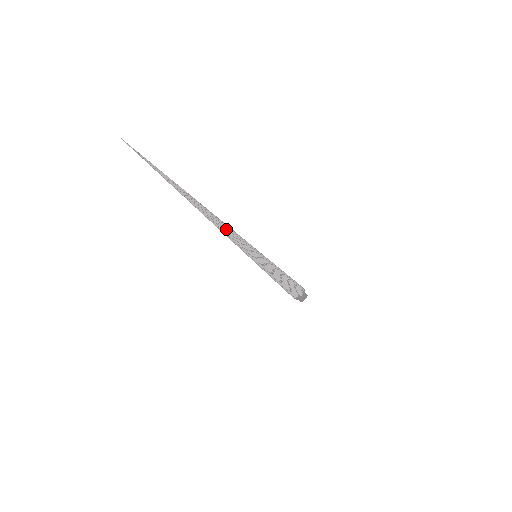
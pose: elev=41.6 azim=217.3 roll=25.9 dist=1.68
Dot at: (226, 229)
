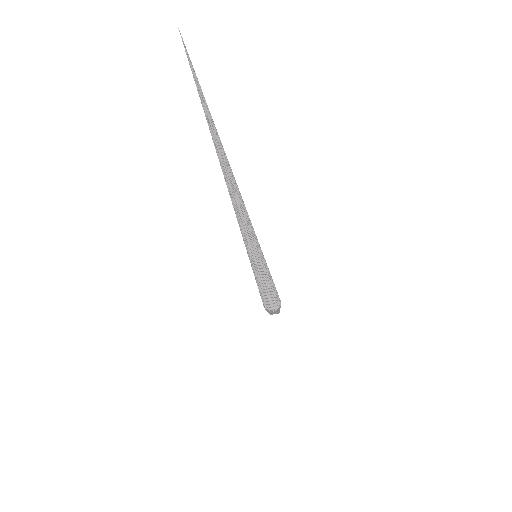
Dot at: (244, 218)
